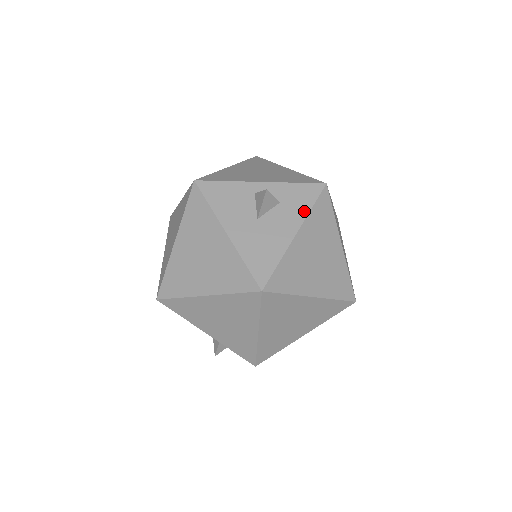
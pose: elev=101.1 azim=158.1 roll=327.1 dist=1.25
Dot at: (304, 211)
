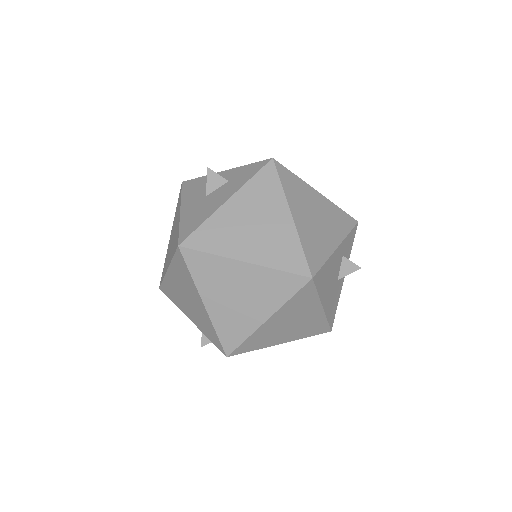
Dot at: (243, 182)
